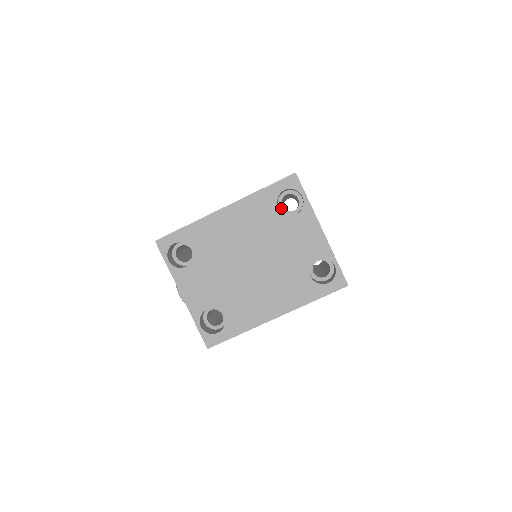
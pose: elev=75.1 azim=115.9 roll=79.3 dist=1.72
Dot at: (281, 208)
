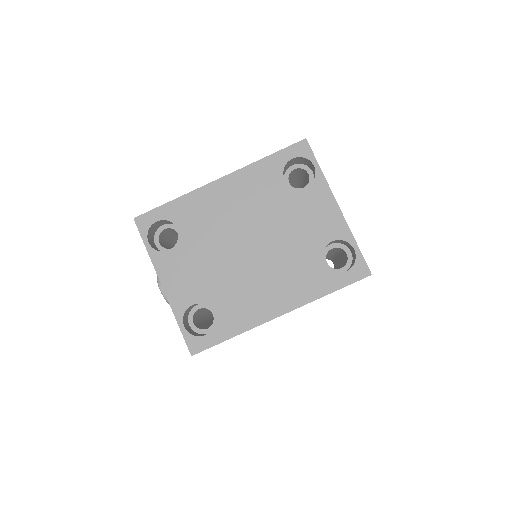
Dot at: occluded
